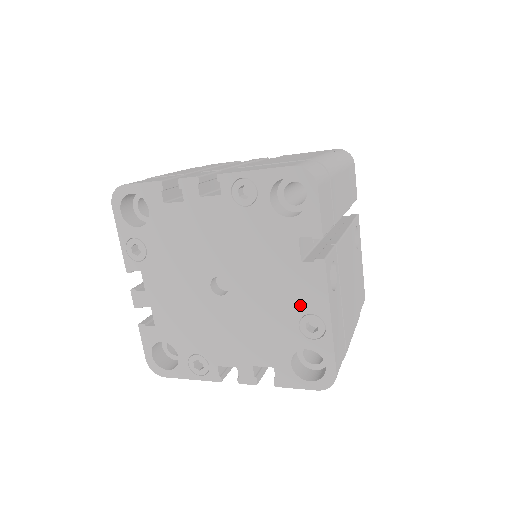
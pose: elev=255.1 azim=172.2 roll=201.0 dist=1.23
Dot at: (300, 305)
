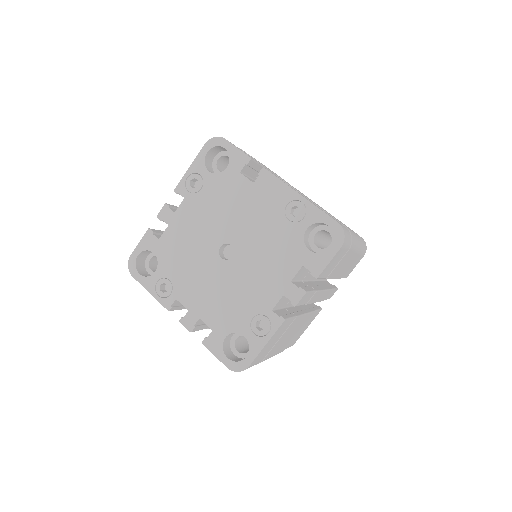
Dot at: (277, 207)
